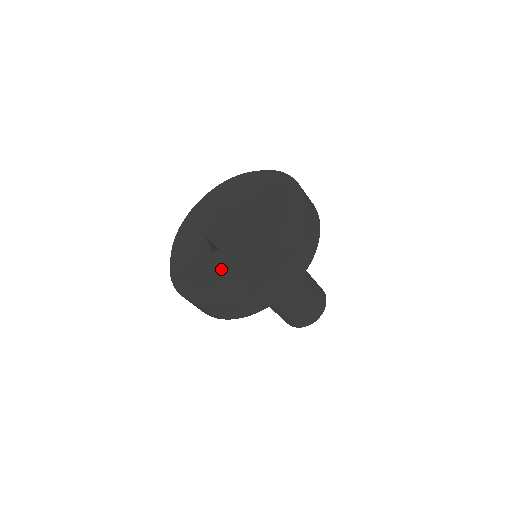
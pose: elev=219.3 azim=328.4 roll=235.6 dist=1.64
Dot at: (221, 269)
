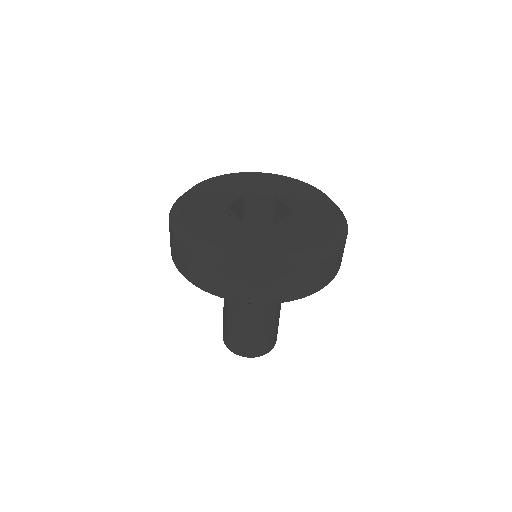
Dot at: (259, 240)
